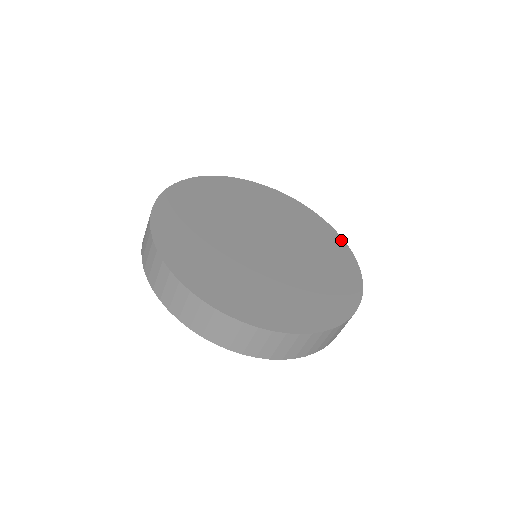
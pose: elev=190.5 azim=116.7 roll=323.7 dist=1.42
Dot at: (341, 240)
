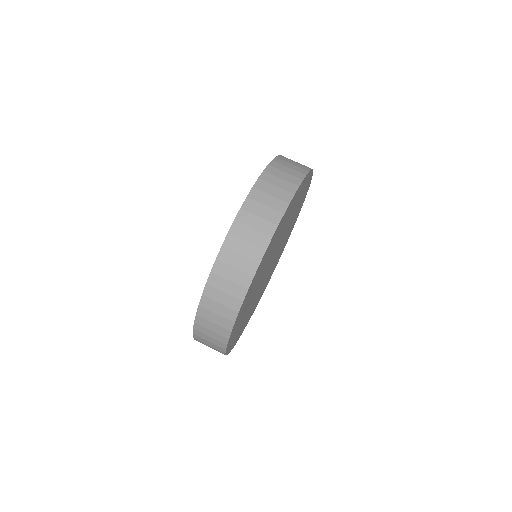
Dot at: occluded
